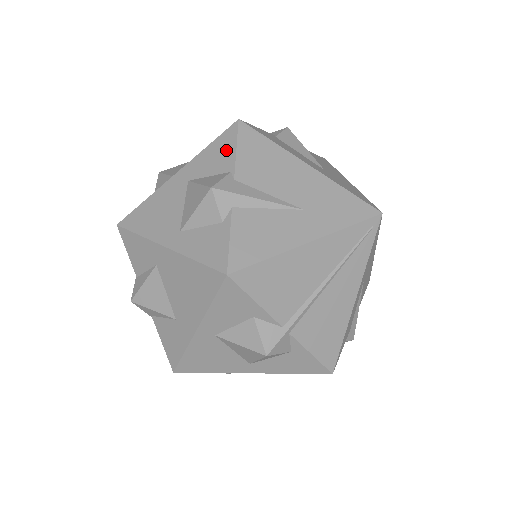
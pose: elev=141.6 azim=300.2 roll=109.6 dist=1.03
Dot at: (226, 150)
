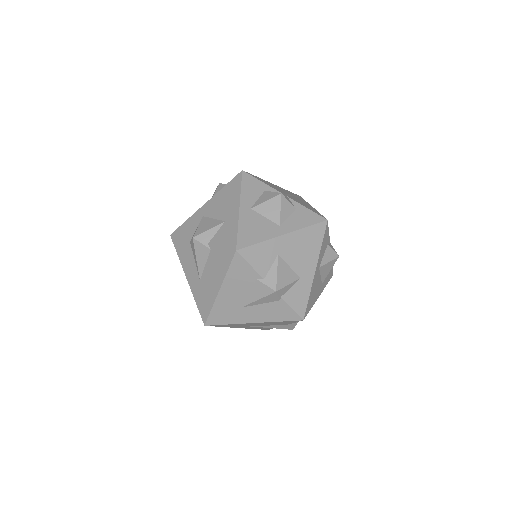
Dot at: occluded
